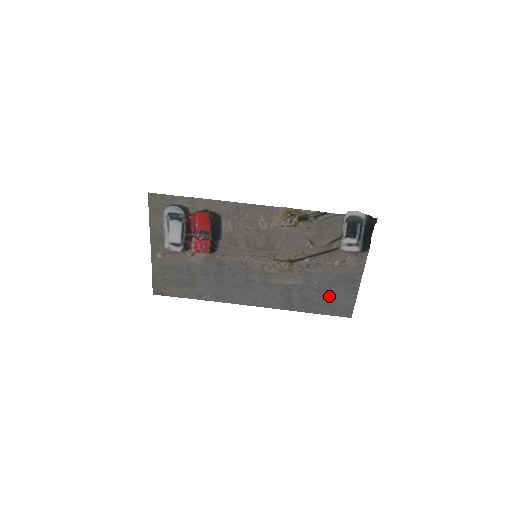
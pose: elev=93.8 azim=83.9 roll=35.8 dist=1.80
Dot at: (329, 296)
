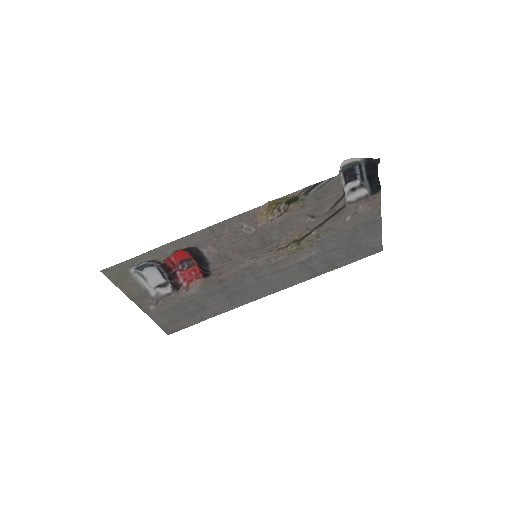
Dot at: (352, 247)
